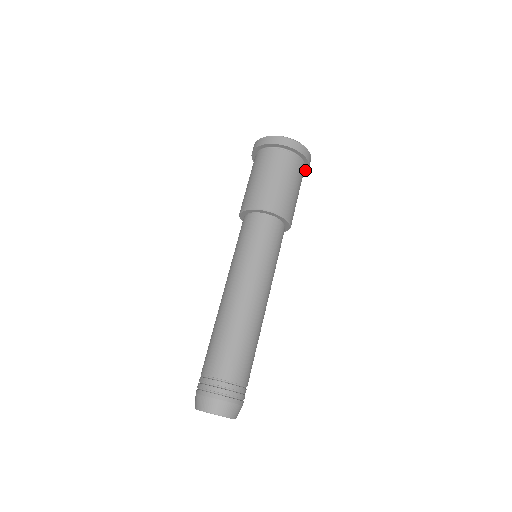
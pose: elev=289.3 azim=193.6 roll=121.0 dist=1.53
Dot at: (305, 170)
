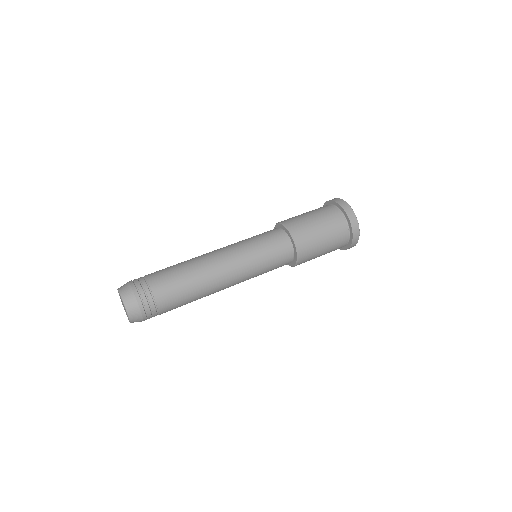
Dot at: occluded
